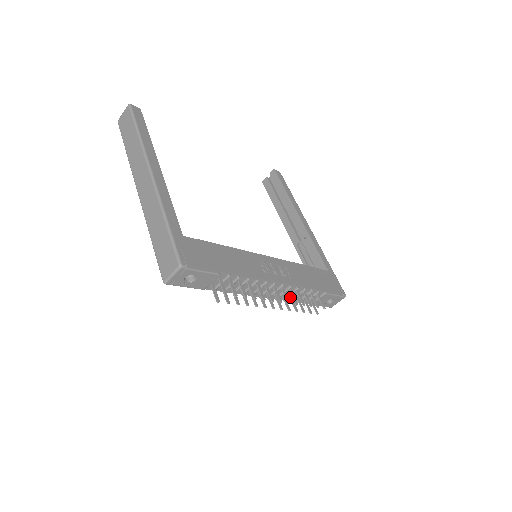
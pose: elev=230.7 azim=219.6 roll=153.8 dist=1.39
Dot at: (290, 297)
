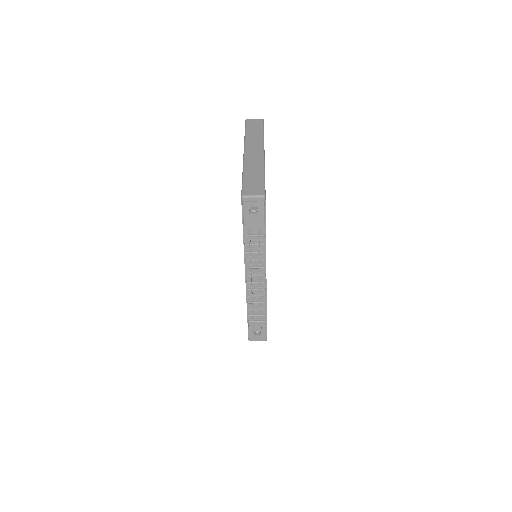
Dot at: (253, 298)
